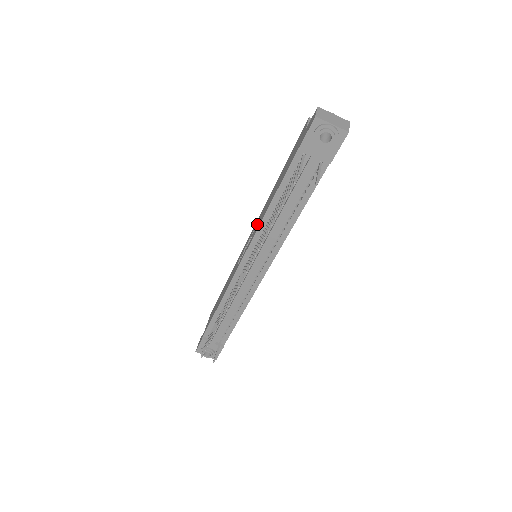
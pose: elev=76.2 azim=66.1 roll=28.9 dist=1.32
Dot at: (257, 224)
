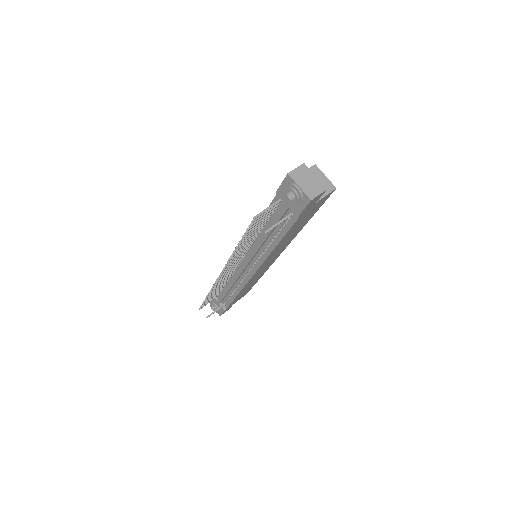
Dot at: occluded
